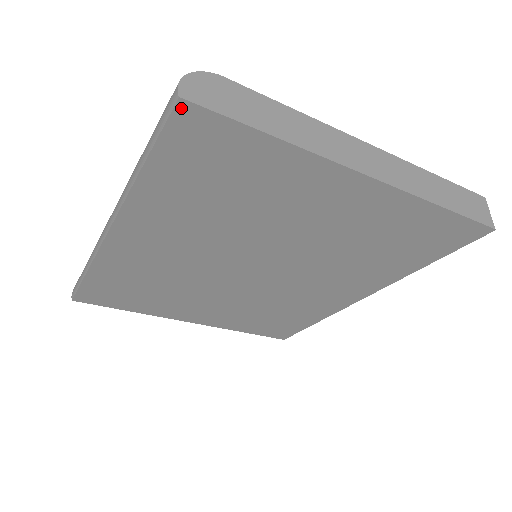
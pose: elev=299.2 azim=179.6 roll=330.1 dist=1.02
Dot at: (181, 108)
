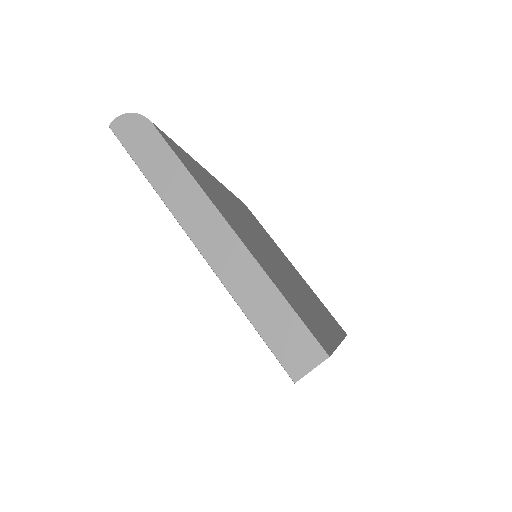
Dot at: (115, 132)
